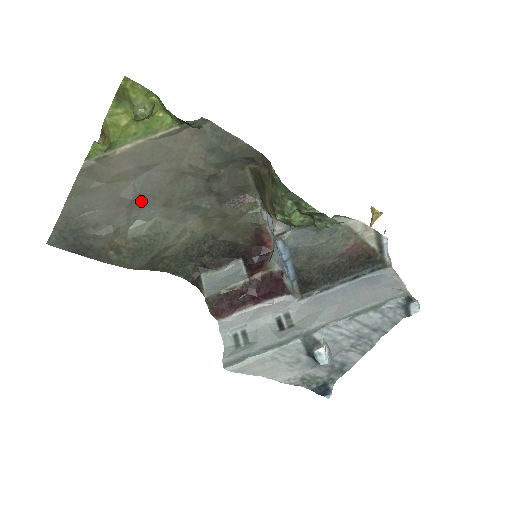
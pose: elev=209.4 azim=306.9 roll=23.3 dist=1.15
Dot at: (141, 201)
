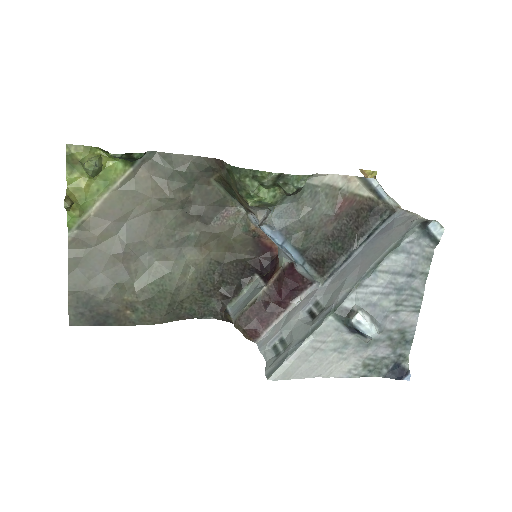
Dot at: (133, 252)
